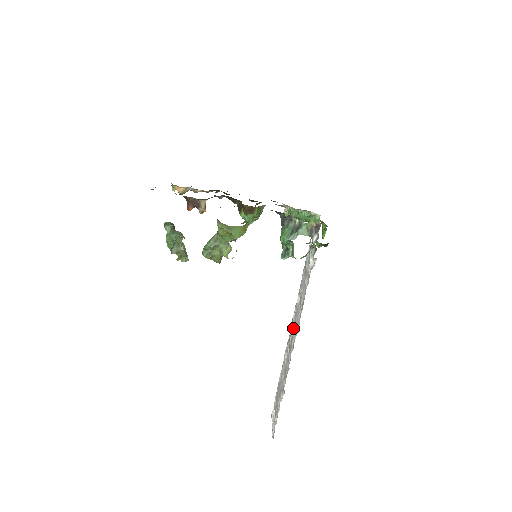
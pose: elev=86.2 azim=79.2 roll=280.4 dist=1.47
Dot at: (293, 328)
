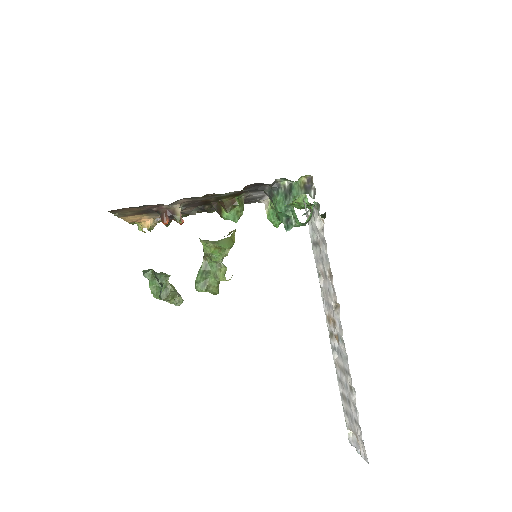
Dot at: (330, 315)
